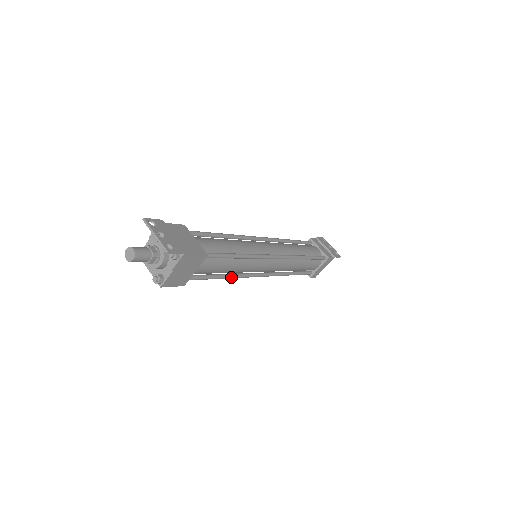
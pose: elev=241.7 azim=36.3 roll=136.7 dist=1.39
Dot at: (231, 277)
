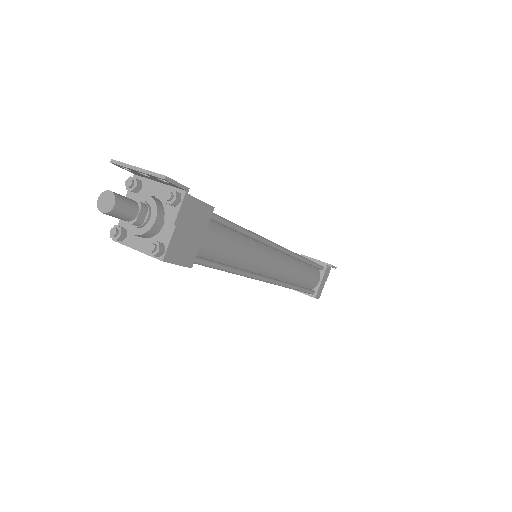
Dot at: (241, 272)
